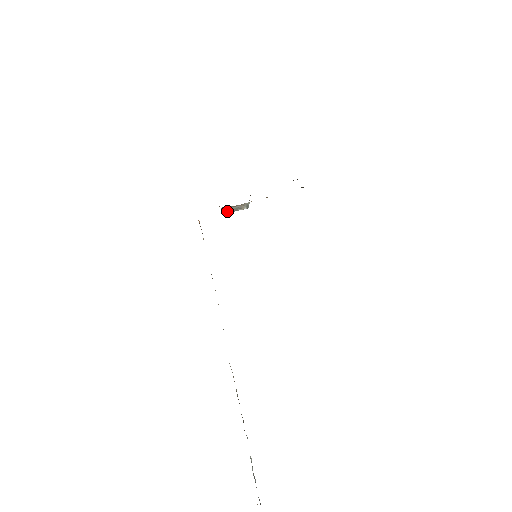
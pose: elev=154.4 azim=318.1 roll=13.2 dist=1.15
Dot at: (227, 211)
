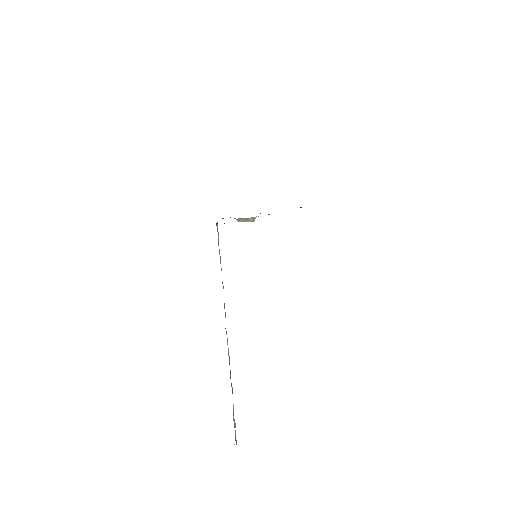
Dot at: (239, 221)
